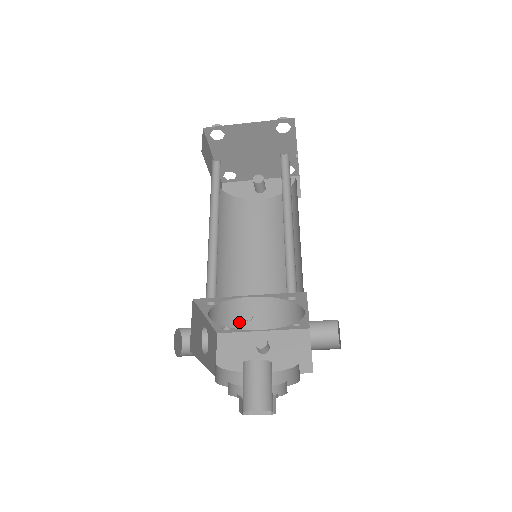
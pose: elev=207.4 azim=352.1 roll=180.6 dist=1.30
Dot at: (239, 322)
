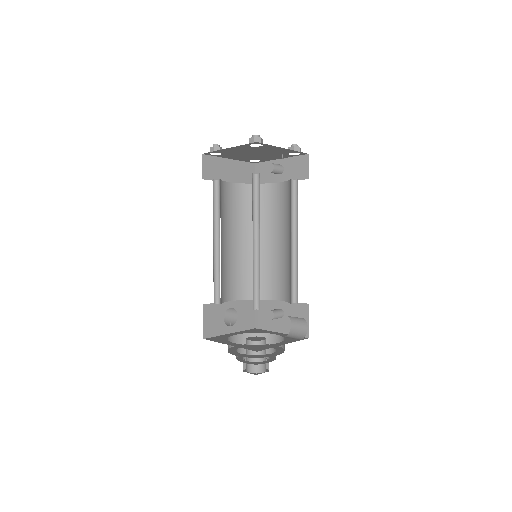
Dot at: (263, 294)
